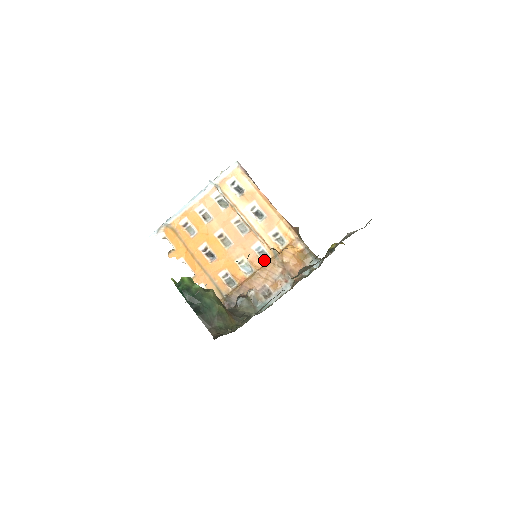
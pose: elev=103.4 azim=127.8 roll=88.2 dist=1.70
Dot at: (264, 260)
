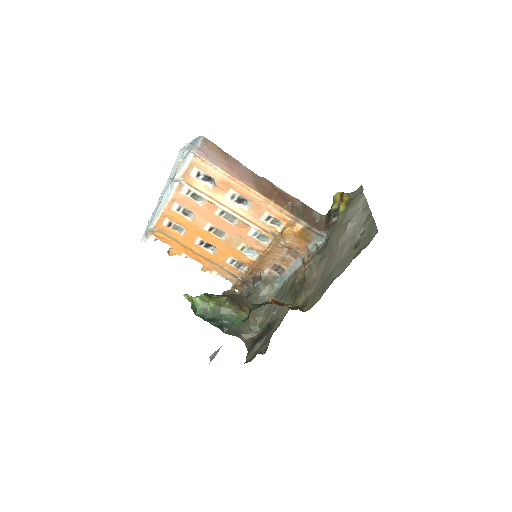
Dot at: (265, 243)
